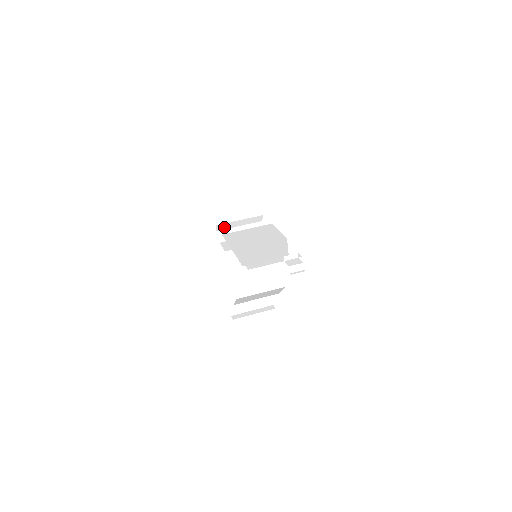
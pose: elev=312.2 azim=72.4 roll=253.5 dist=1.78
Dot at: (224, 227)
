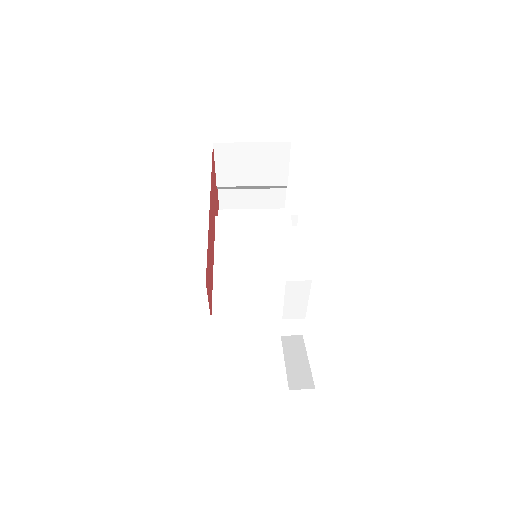
Dot at: (229, 188)
